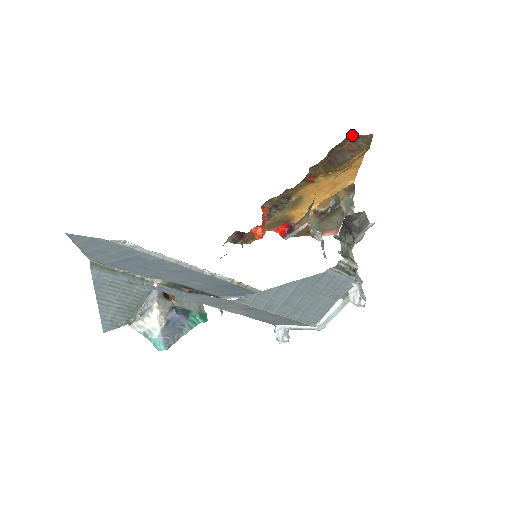
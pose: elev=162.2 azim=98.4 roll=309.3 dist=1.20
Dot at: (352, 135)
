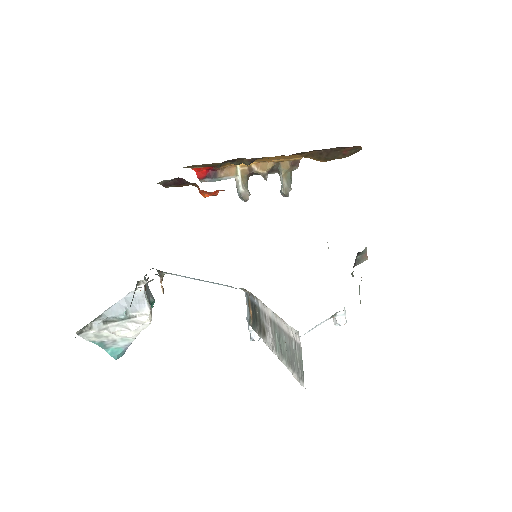
Dot at: (358, 146)
